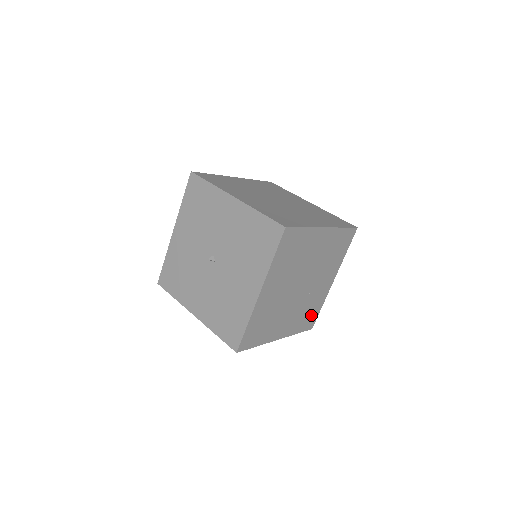
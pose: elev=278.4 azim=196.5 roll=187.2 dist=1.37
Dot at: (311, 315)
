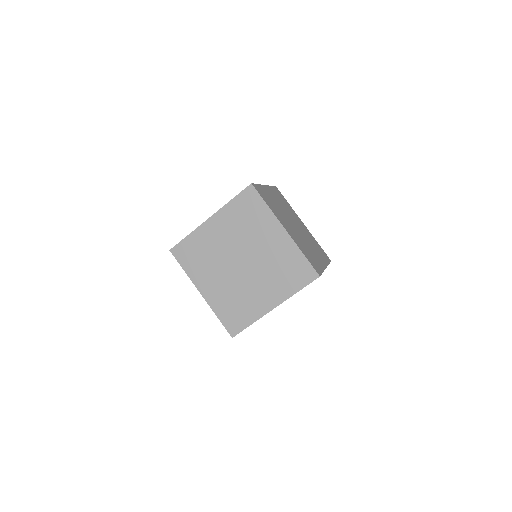
Dot at: (238, 317)
